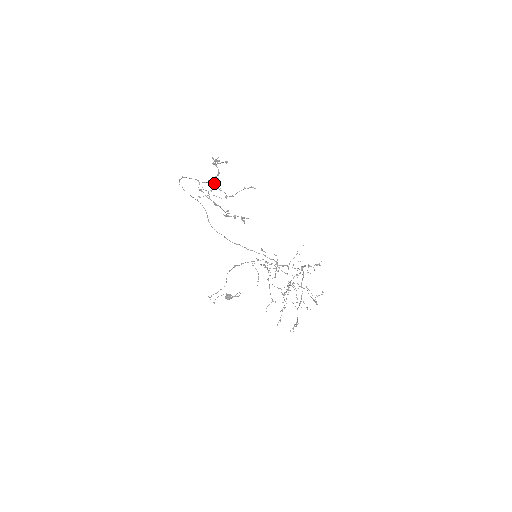
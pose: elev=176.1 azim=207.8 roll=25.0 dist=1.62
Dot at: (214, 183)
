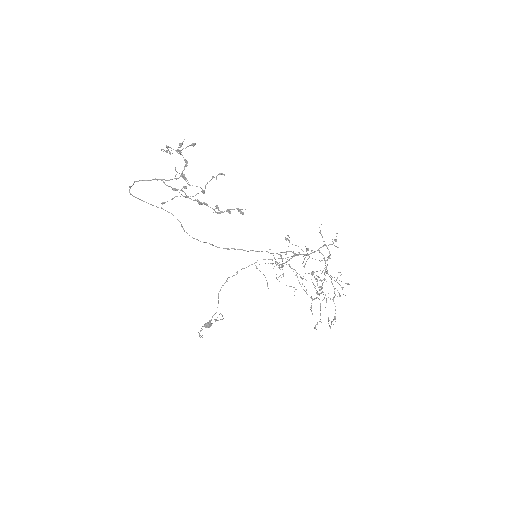
Dot at: occluded
